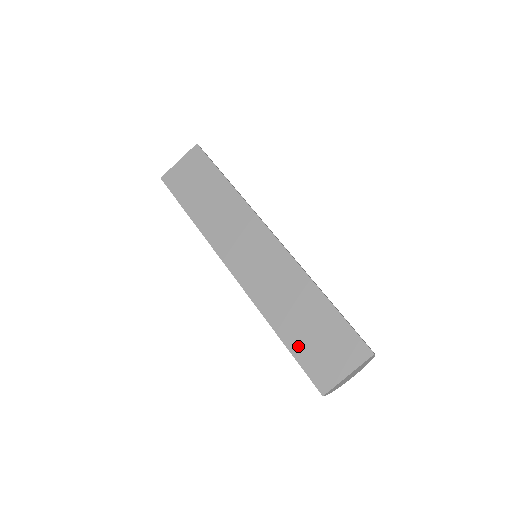
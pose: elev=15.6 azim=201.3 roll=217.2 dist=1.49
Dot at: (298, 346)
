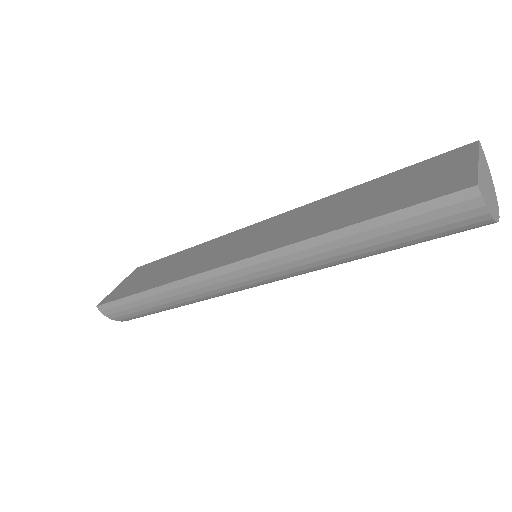
Dot at: (381, 208)
